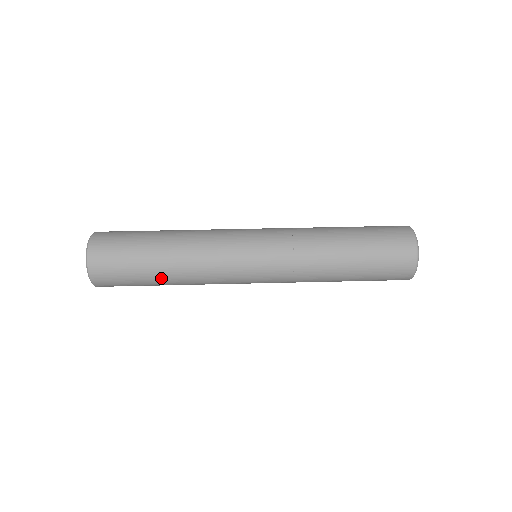
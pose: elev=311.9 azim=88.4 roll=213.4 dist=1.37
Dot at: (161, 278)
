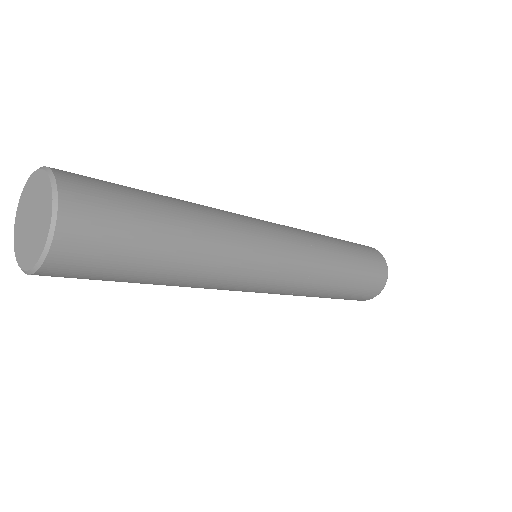
Dot at: (168, 267)
